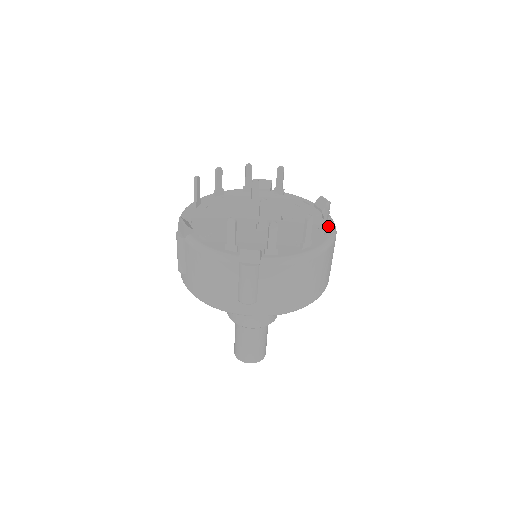
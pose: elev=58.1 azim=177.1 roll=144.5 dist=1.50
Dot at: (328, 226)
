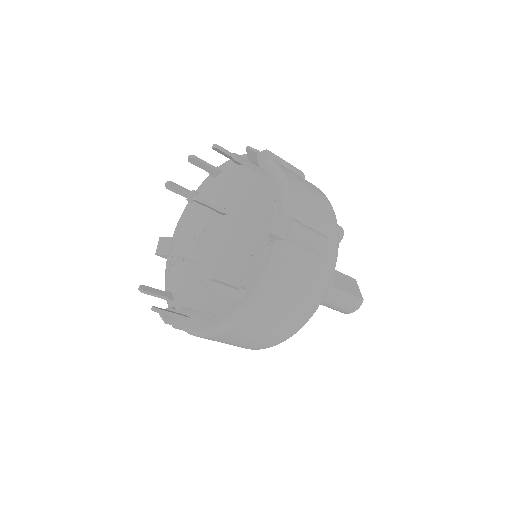
Dot at: (254, 280)
